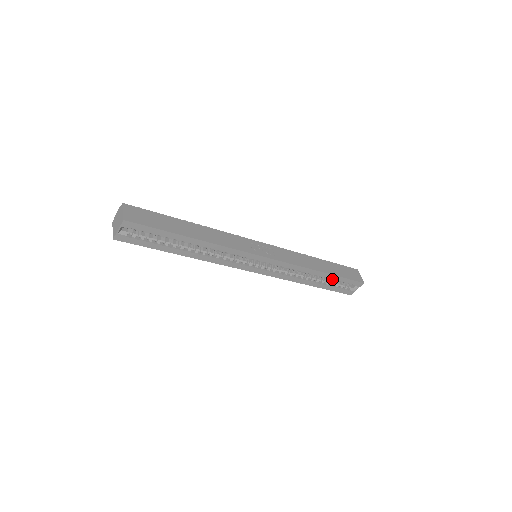
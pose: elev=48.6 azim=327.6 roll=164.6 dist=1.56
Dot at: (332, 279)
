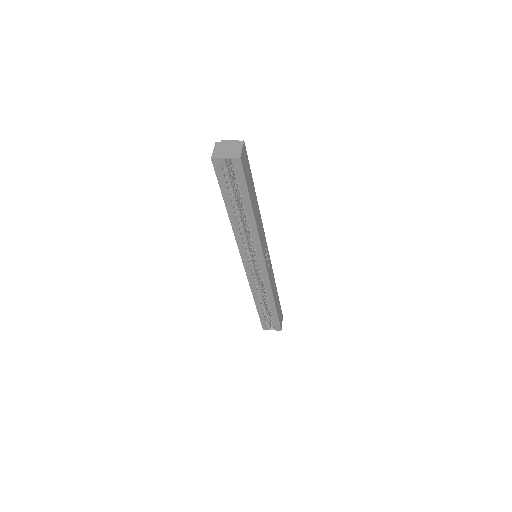
Dot at: (272, 312)
